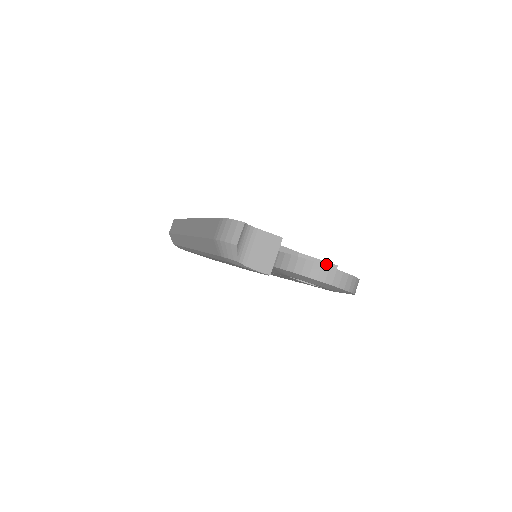
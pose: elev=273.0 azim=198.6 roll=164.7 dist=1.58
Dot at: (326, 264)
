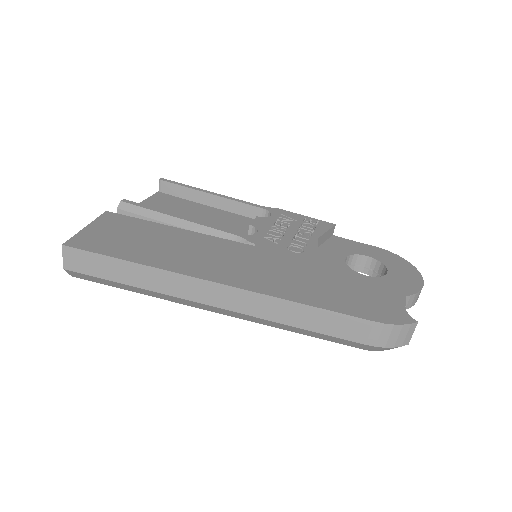
Dot at: (330, 231)
